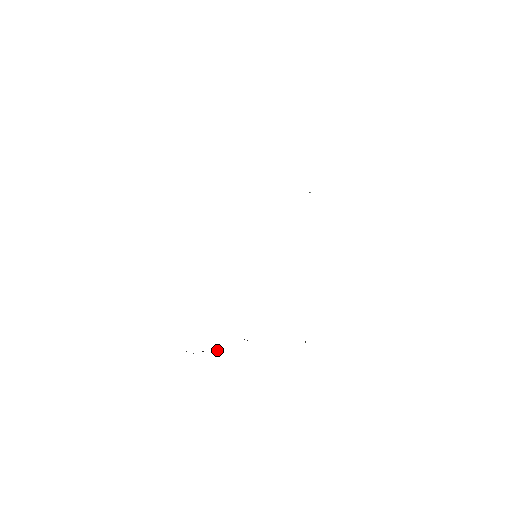
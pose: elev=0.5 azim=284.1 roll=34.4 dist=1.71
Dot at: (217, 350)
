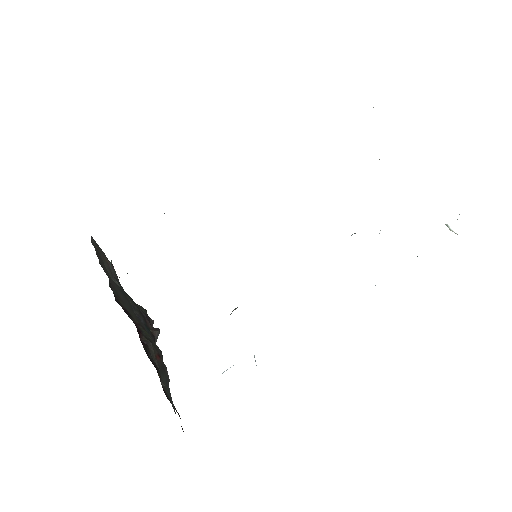
Dot at: (157, 331)
